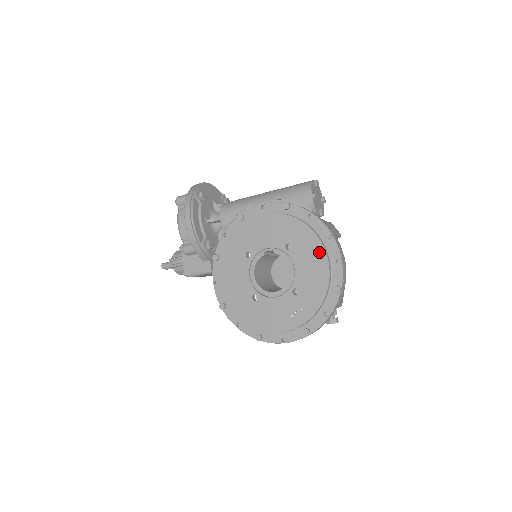
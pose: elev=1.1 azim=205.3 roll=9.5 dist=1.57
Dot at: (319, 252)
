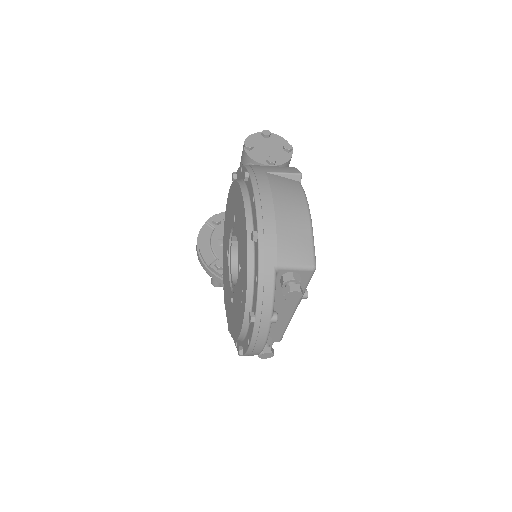
Dot at: (241, 202)
